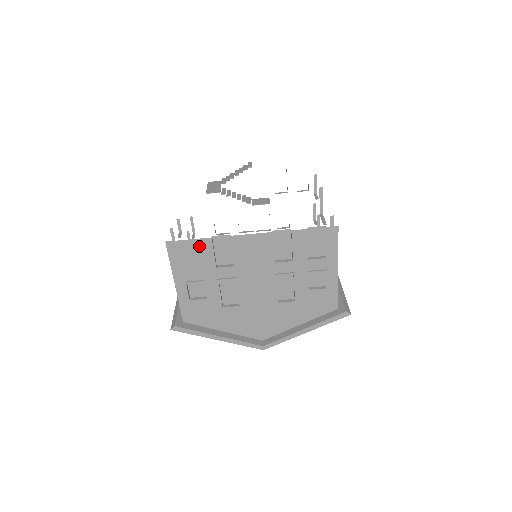
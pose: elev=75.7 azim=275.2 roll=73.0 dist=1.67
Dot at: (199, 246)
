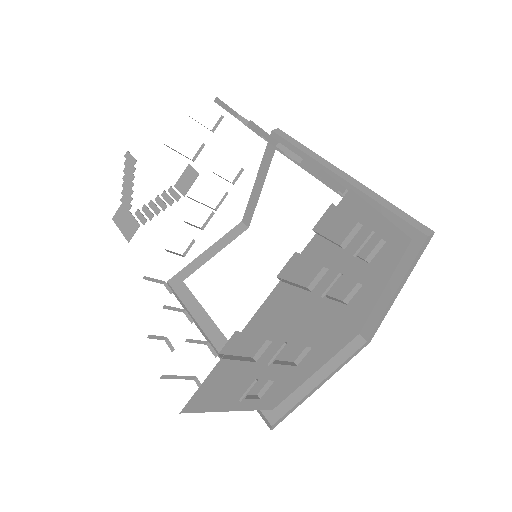
Dot at: (217, 376)
